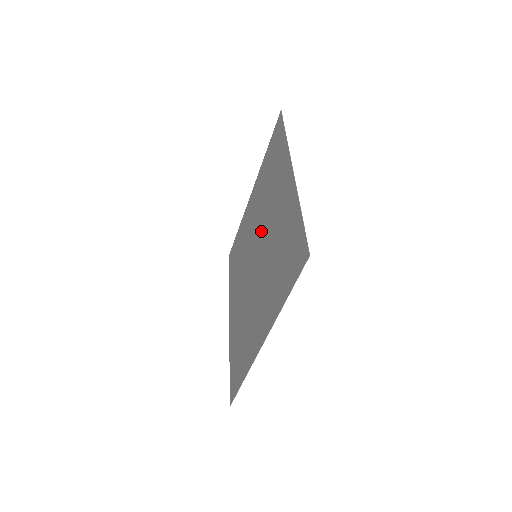
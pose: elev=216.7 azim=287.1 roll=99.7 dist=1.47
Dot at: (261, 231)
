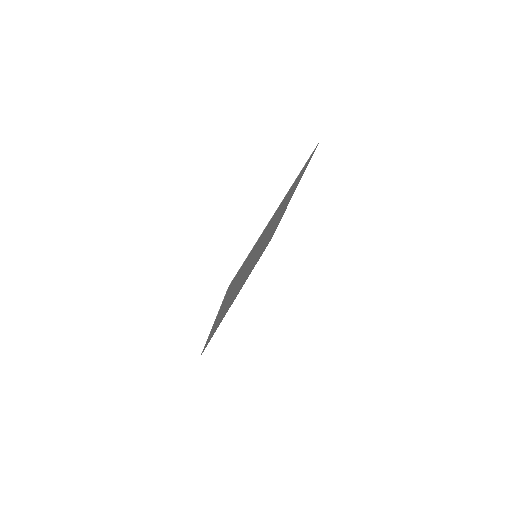
Dot at: (261, 248)
